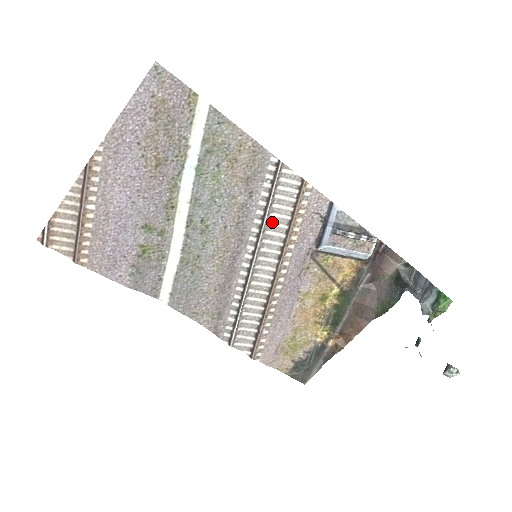
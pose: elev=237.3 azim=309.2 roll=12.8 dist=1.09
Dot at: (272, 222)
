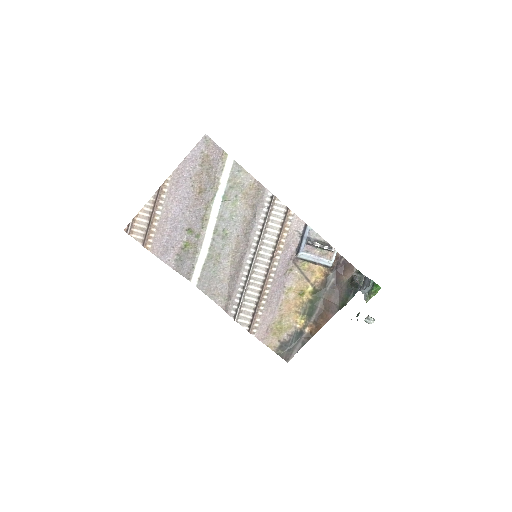
Dot at: (268, 234)
